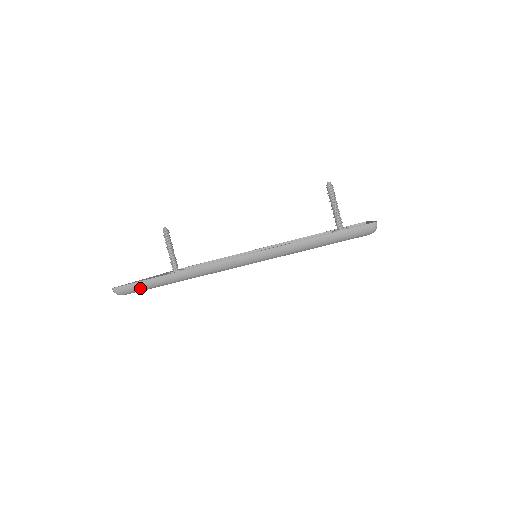
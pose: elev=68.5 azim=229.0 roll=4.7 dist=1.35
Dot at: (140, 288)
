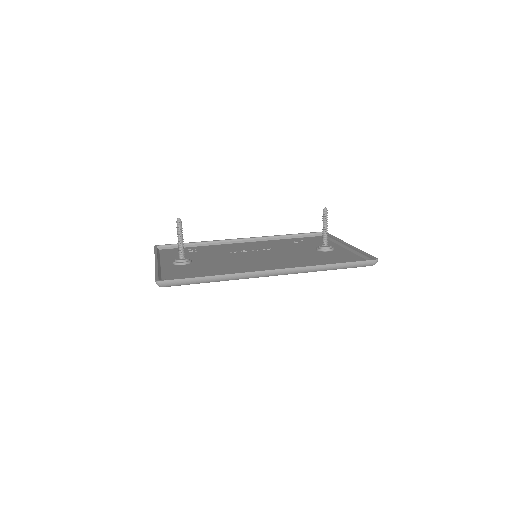
Dot at: (184, 284)
